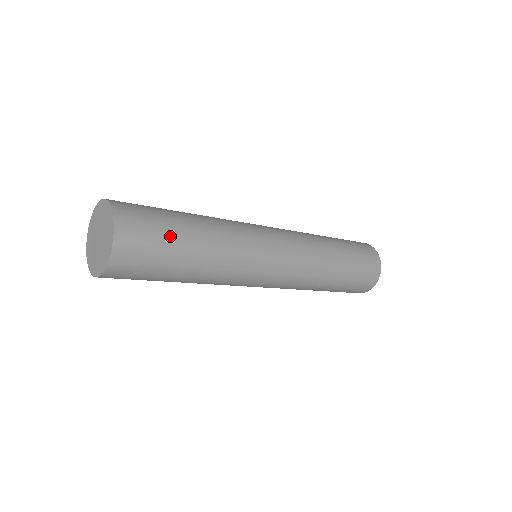
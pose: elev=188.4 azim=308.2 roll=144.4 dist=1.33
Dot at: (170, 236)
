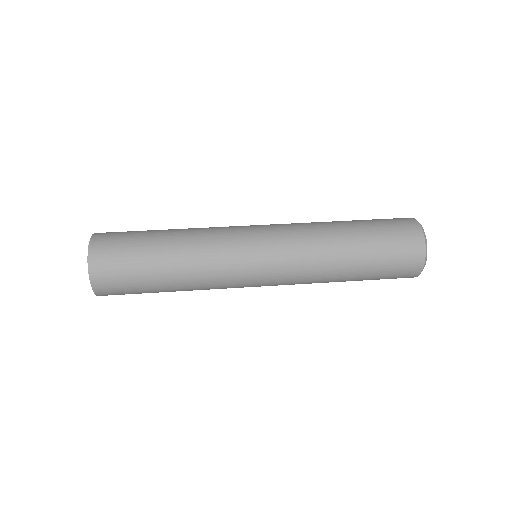
Dot at: (143, 291)
